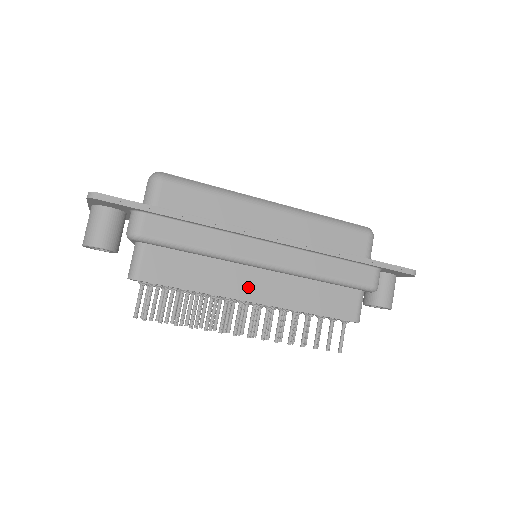
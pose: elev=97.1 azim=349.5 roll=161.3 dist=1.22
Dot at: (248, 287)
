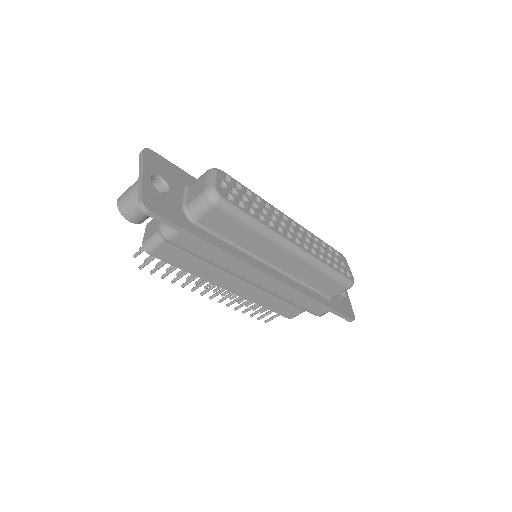
Dot at: (231, 283)
